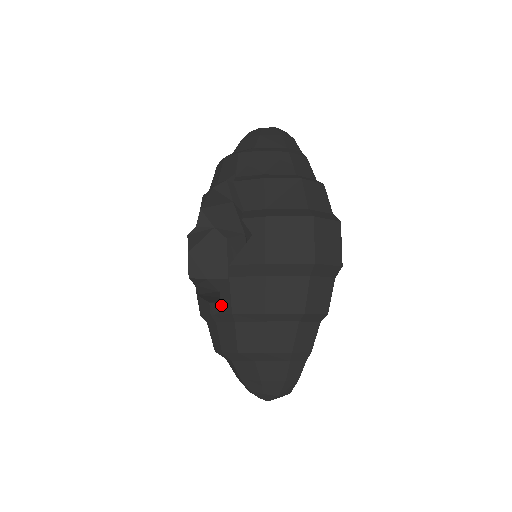
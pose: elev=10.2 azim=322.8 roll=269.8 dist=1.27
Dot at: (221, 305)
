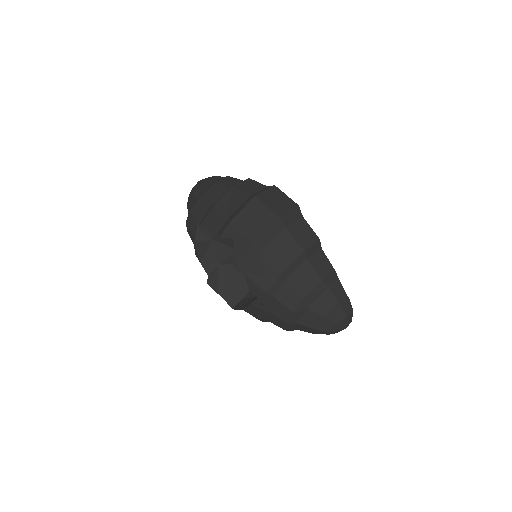
Dot at: (257, 296)
